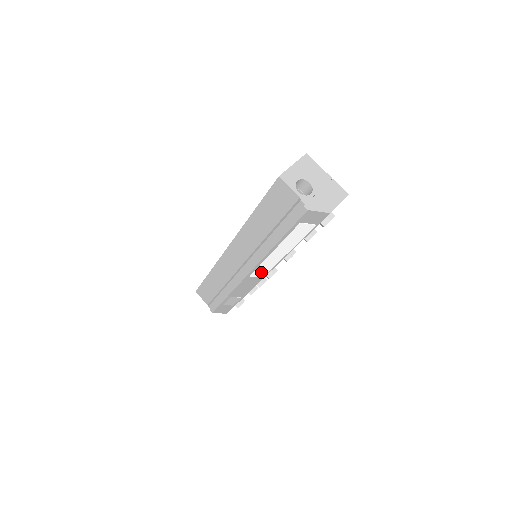
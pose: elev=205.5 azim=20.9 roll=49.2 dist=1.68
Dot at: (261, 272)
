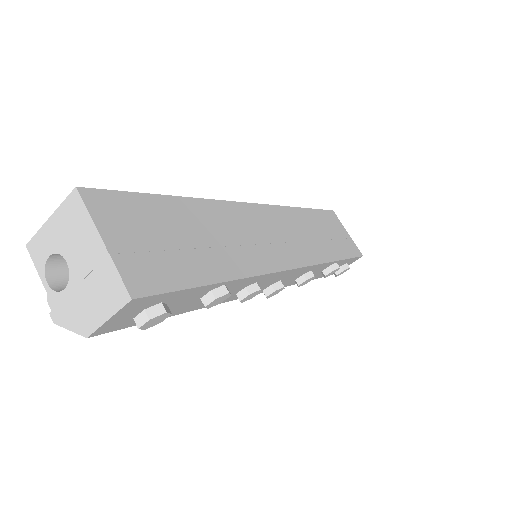
Dot at: occluded
